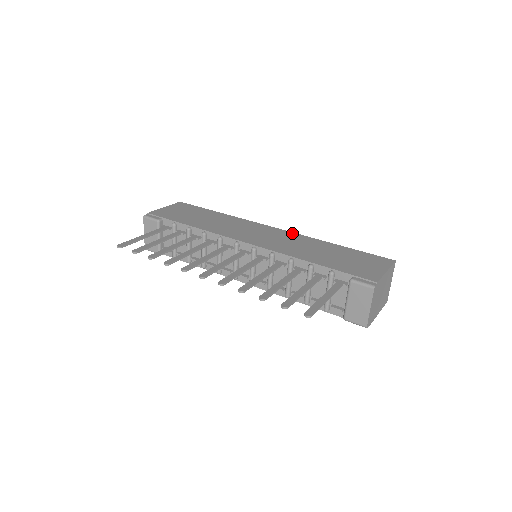
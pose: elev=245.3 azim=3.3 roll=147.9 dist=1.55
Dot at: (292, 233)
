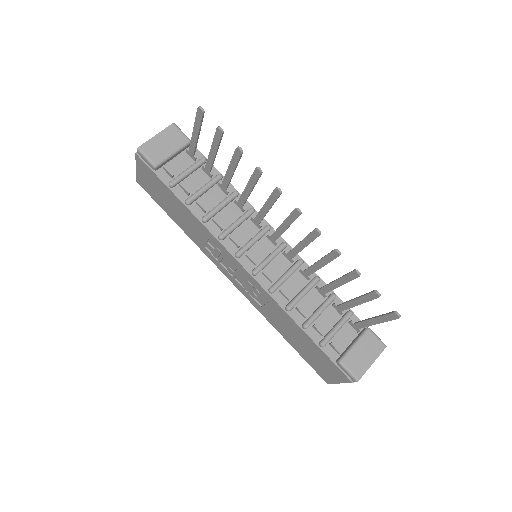
Dot at: occluded
